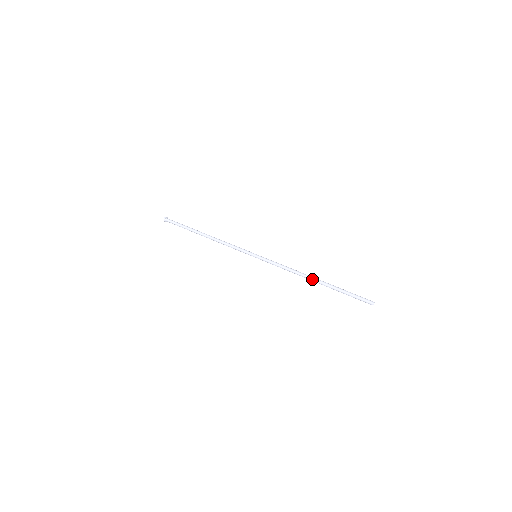
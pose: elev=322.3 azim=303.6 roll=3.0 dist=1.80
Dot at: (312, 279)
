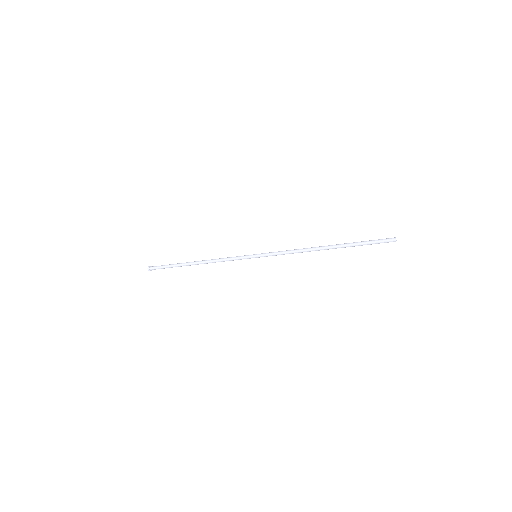
Dot at: (323, 247)
